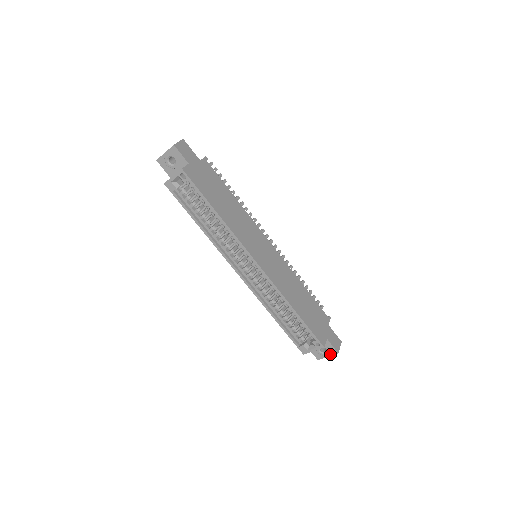
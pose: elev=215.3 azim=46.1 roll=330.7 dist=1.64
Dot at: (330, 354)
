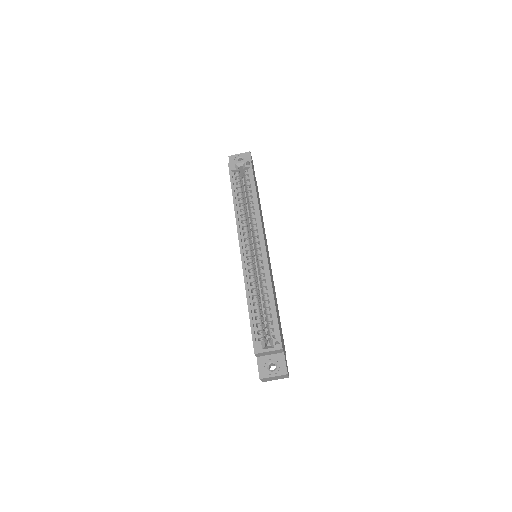
Dot at: (278, 373)
